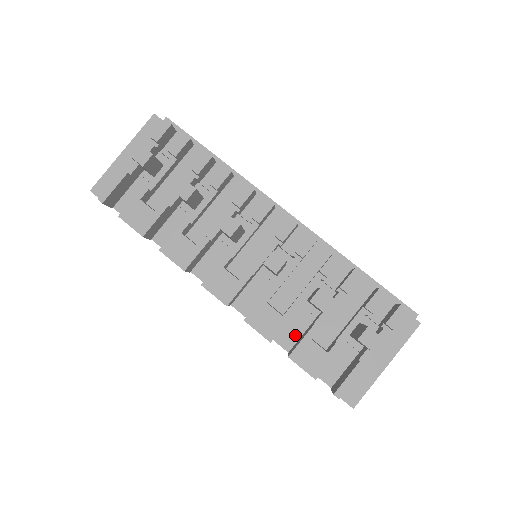
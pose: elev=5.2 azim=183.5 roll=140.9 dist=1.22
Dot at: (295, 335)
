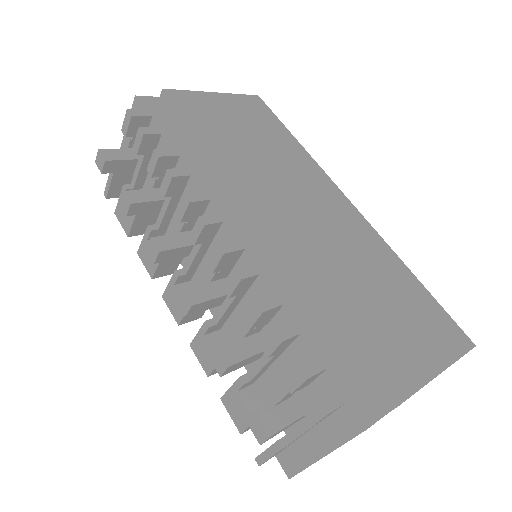
Dot at: occluded
